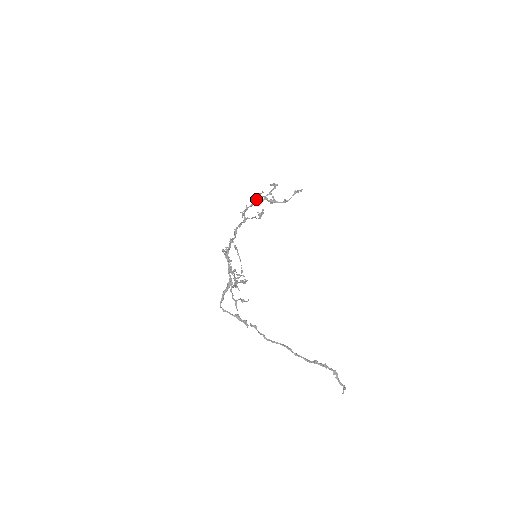
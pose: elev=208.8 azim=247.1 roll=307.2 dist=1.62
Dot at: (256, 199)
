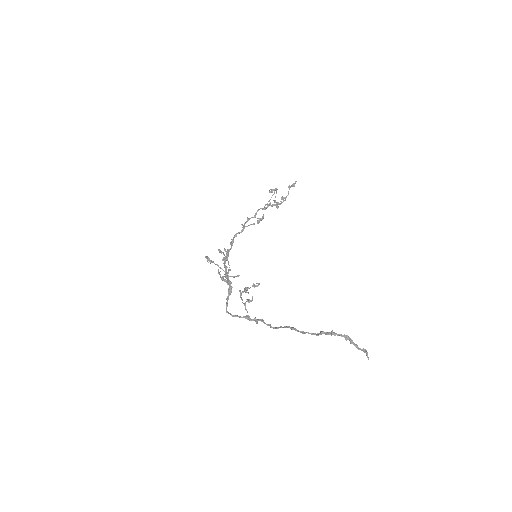
Dot at: (258, 209)
